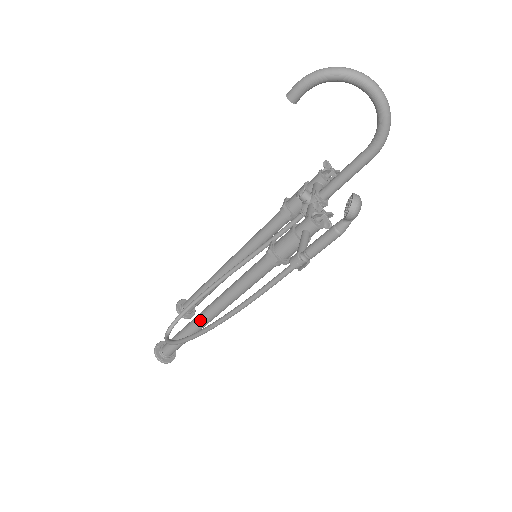
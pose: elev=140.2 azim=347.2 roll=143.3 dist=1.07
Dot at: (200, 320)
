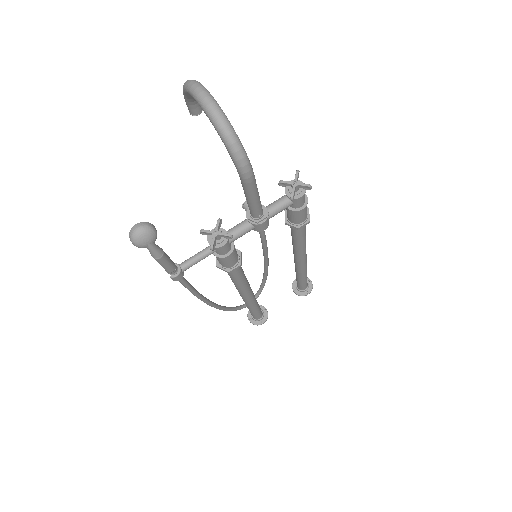
Dot at: occluded
